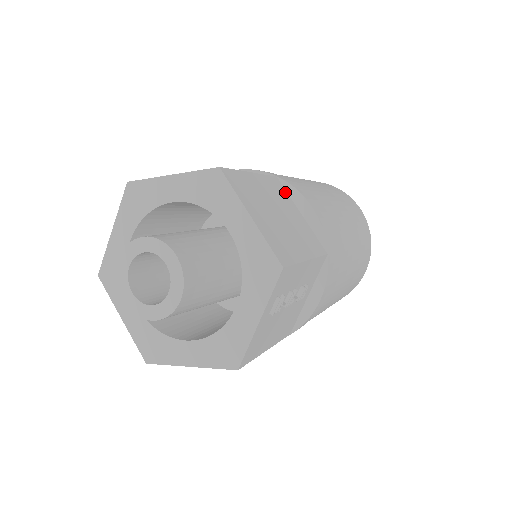
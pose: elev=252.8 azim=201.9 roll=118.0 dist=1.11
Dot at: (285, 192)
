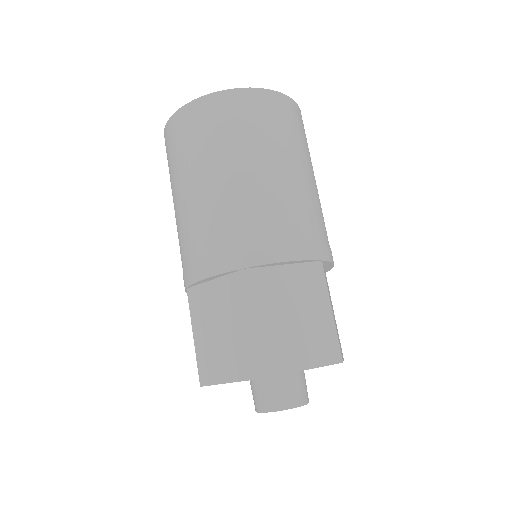
Dot at: occluded
